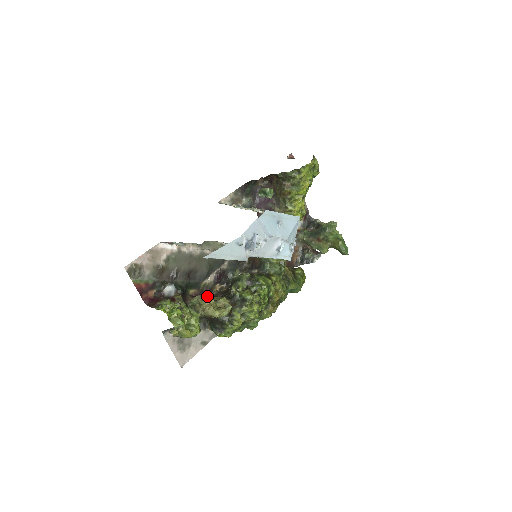
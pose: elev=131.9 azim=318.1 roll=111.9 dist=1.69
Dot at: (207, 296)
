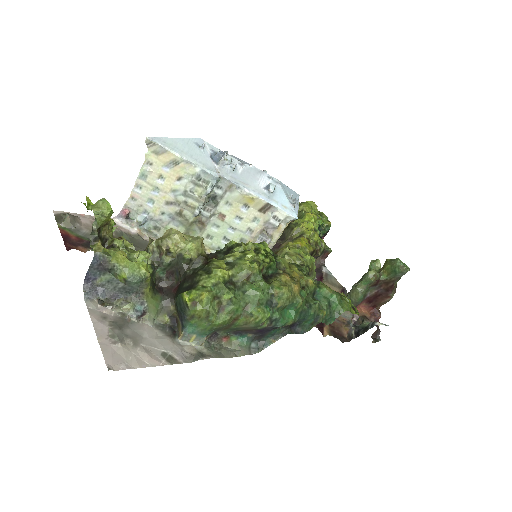
Dot at: occluded
